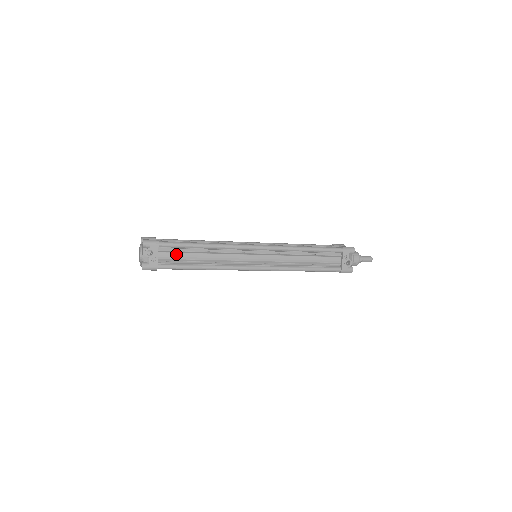
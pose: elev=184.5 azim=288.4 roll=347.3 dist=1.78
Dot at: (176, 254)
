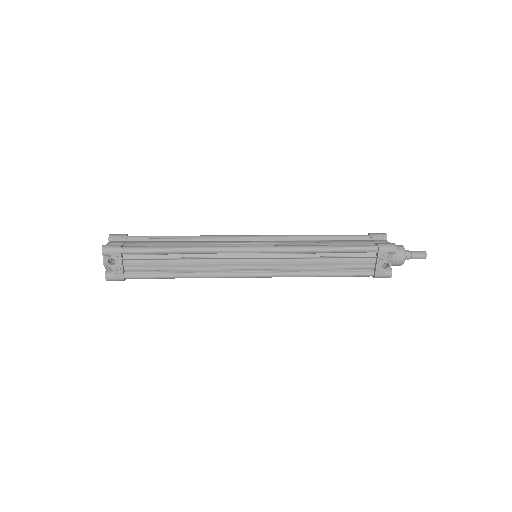
Dot at: (146, 261)
